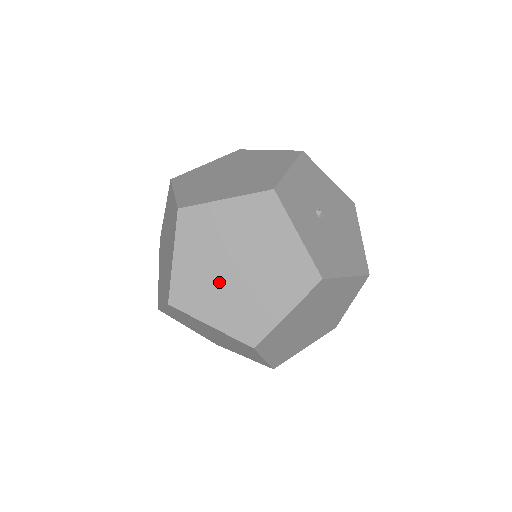
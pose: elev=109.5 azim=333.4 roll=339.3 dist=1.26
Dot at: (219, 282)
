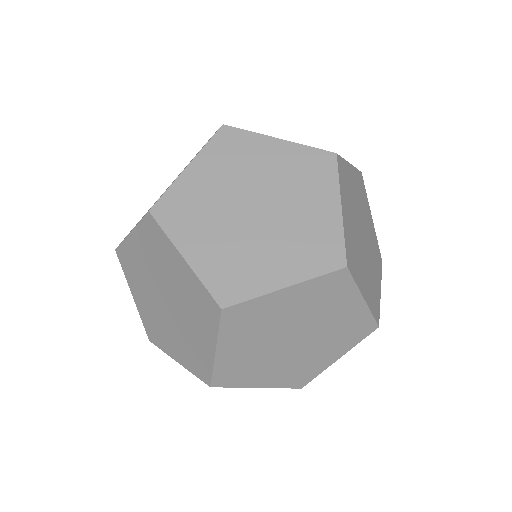
Dot at: occluded
